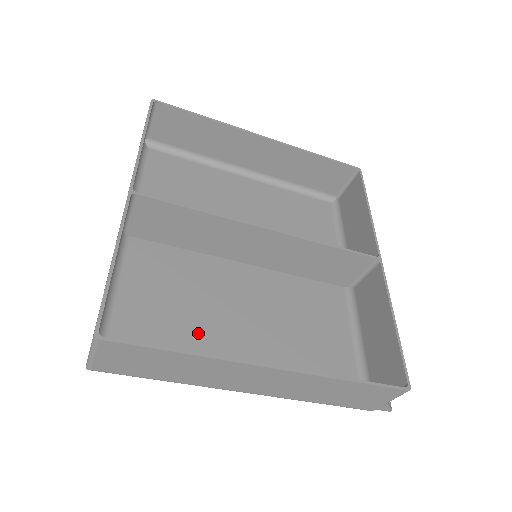
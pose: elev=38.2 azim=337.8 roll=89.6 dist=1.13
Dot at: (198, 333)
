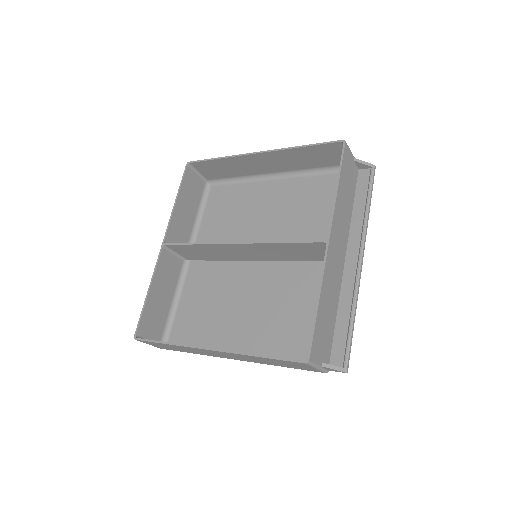
Dot at: (216, 320)
